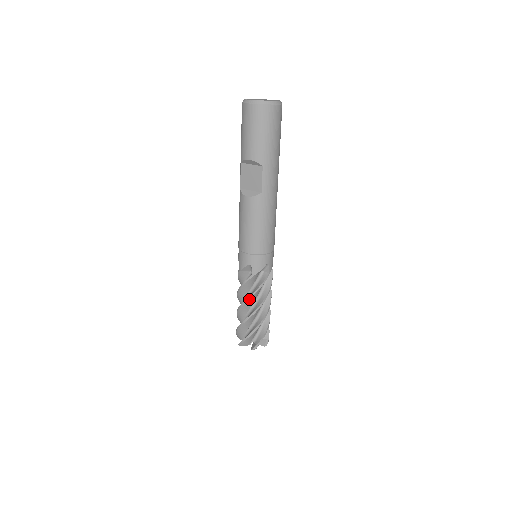
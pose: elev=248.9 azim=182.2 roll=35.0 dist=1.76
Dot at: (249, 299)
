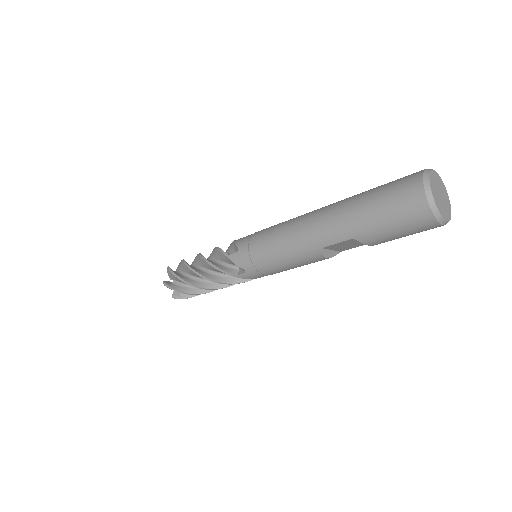
Dot at: occluded
